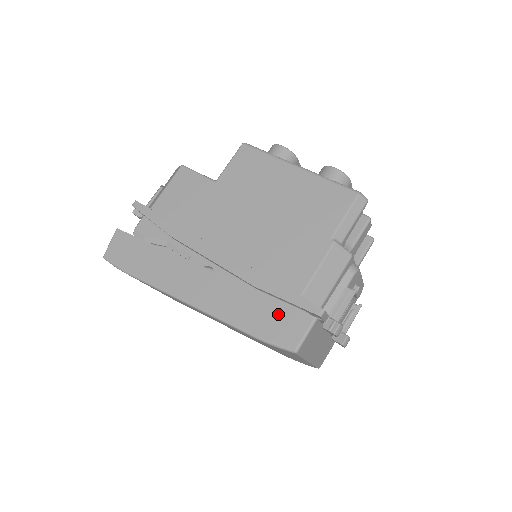
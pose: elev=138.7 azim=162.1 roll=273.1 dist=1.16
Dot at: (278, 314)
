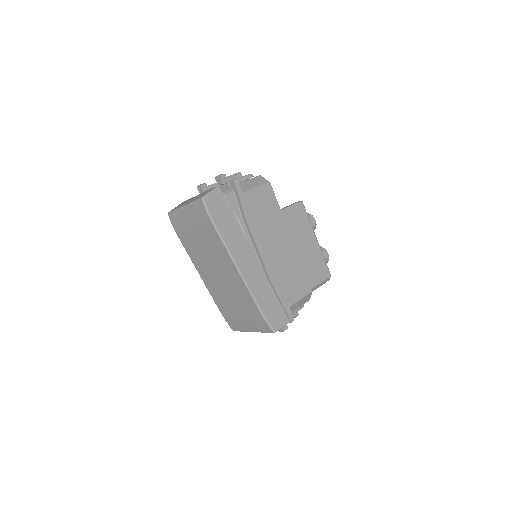
Dot at: (277, 309)
